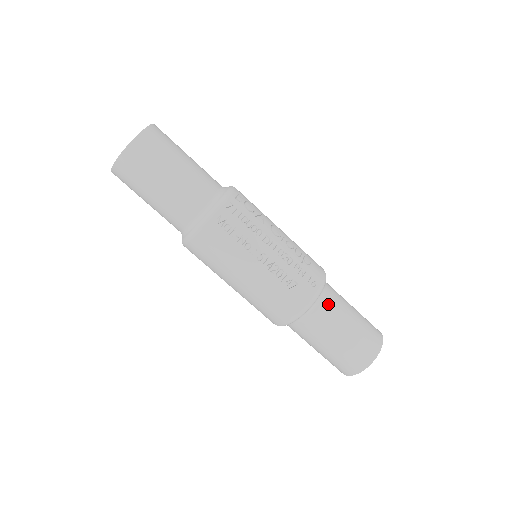
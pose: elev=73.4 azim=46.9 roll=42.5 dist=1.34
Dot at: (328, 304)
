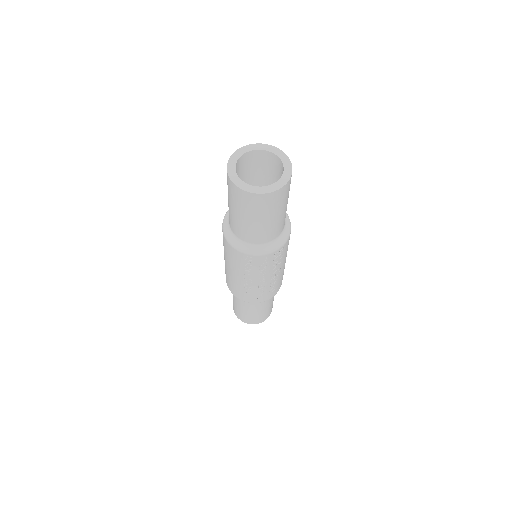
Dot at: (257, 303)
